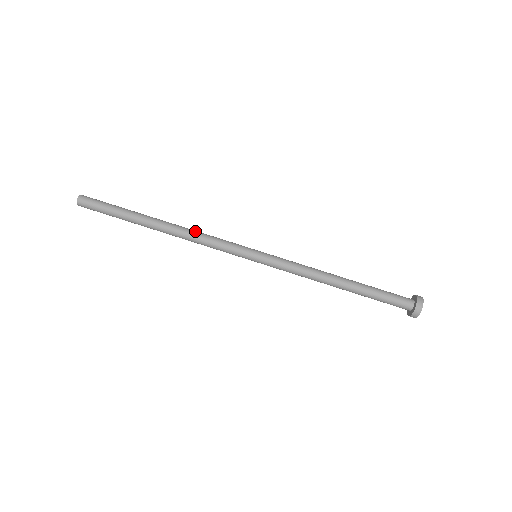
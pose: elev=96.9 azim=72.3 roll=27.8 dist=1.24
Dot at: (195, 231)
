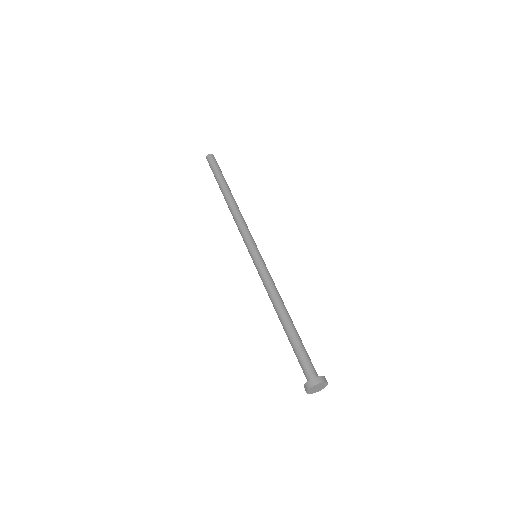
Dot at: (241, 214)
